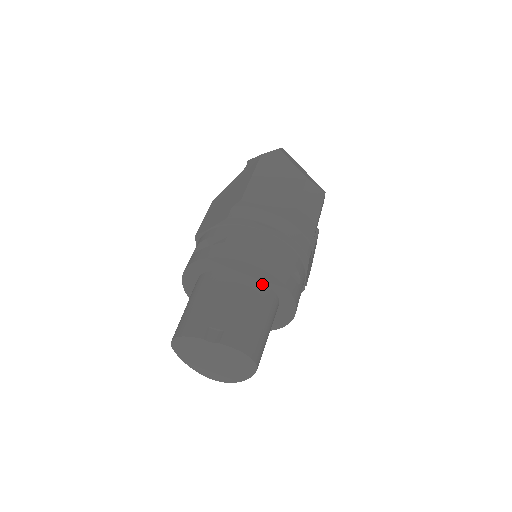
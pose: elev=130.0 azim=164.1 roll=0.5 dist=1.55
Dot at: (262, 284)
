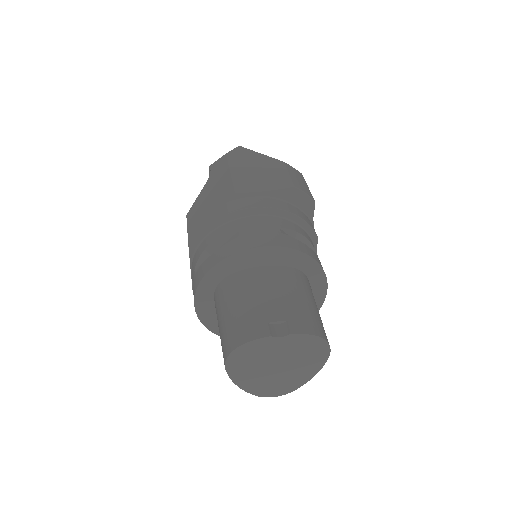
Dot at: (293, 269)
